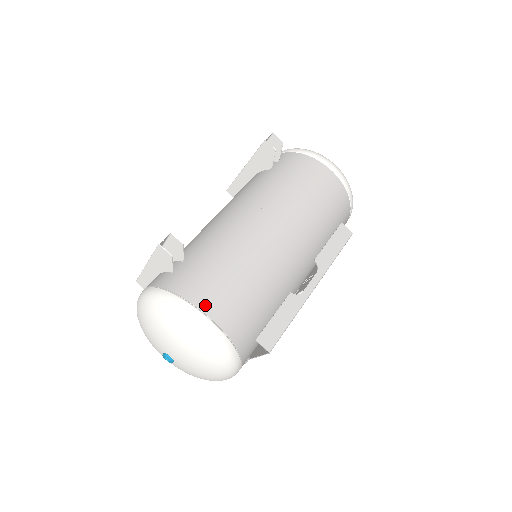
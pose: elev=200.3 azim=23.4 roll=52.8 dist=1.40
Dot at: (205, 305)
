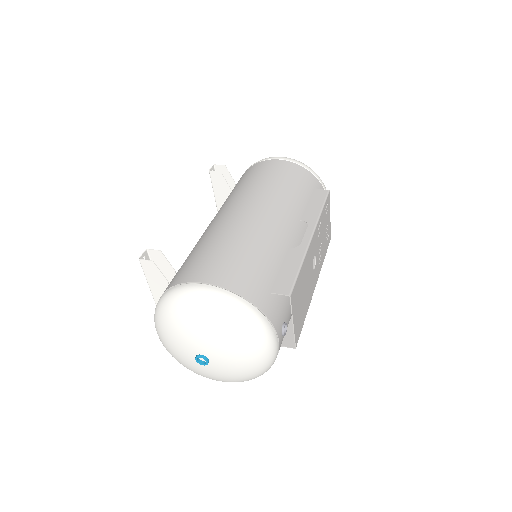
Dot at: (196, 277)
